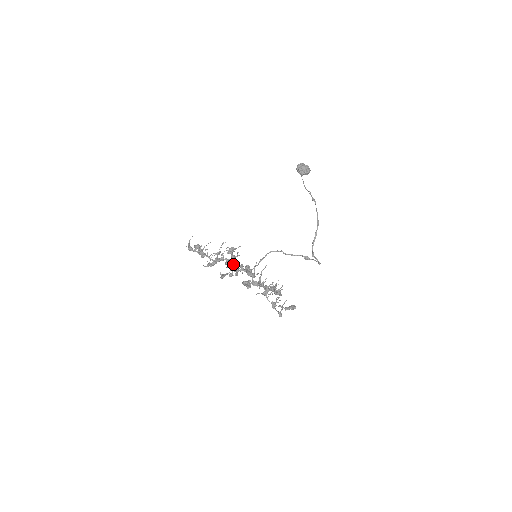
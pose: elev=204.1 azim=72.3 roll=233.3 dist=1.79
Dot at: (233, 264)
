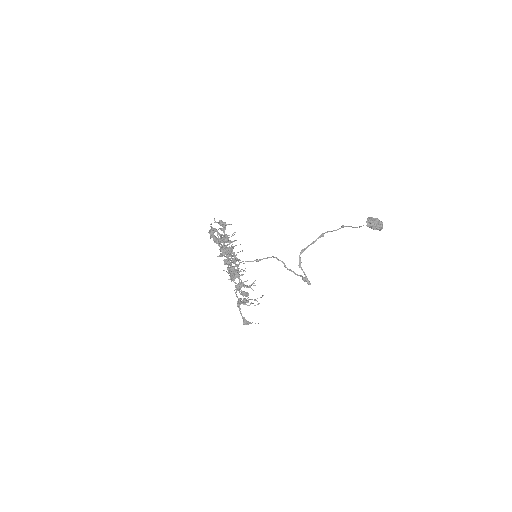
Dot at: occluded
